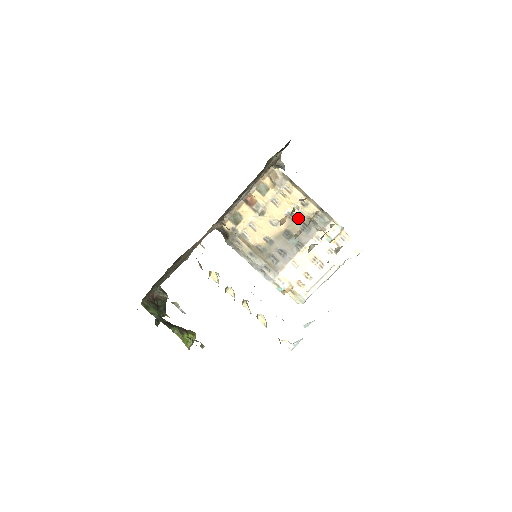
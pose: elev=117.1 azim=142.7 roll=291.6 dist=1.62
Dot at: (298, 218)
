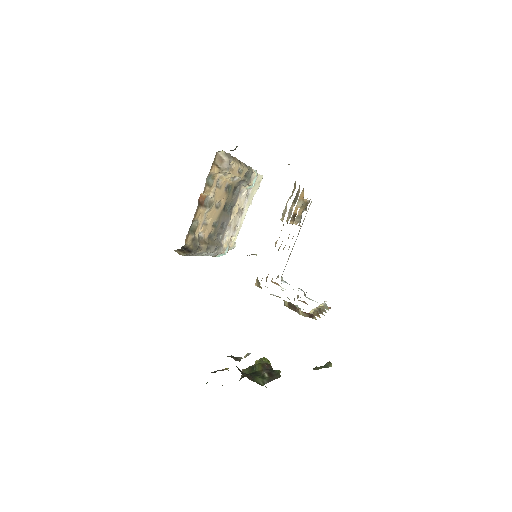
Dot at: (232, 186)
